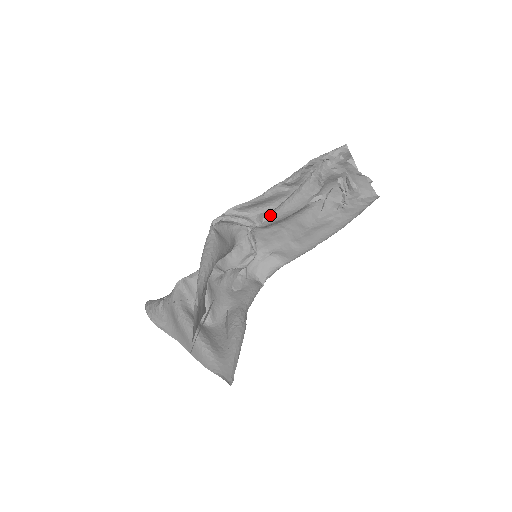
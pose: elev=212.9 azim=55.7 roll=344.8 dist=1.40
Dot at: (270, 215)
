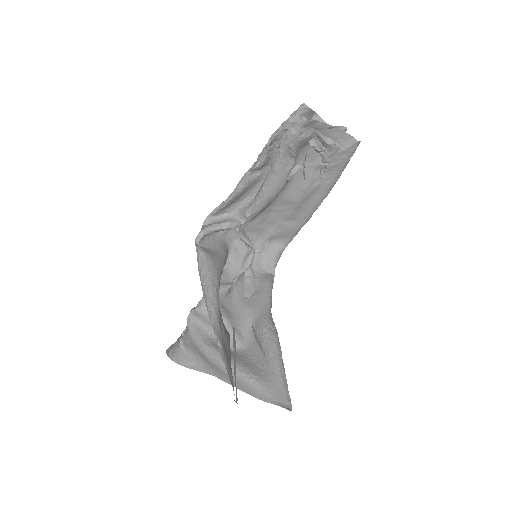
Dot at: (252, 207)
